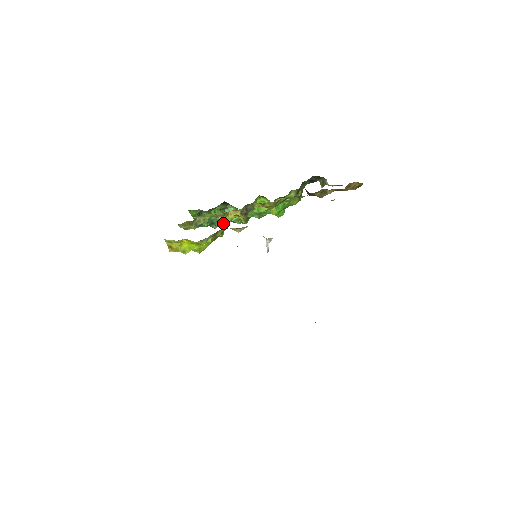
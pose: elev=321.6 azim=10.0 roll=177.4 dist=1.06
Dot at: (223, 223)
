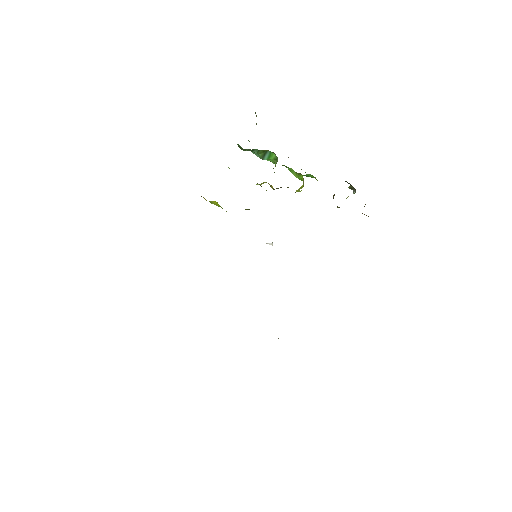
Dot at: (258, 155)
